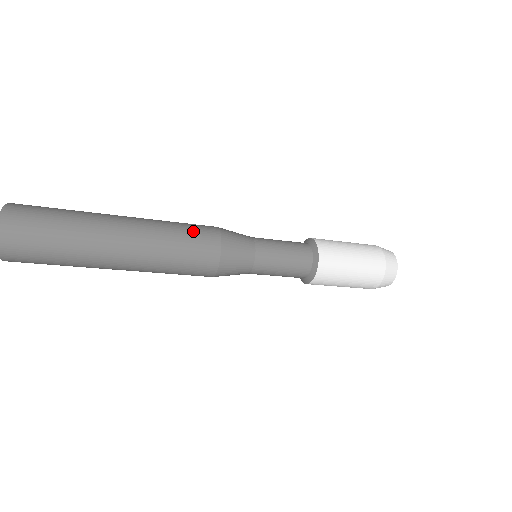
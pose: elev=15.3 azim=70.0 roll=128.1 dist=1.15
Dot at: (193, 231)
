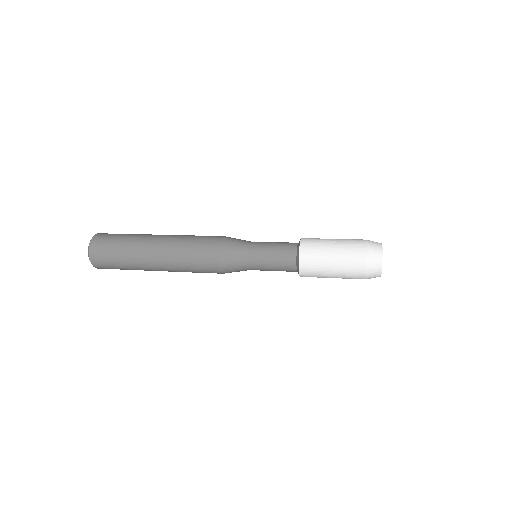
Dot at: (201, 239)
